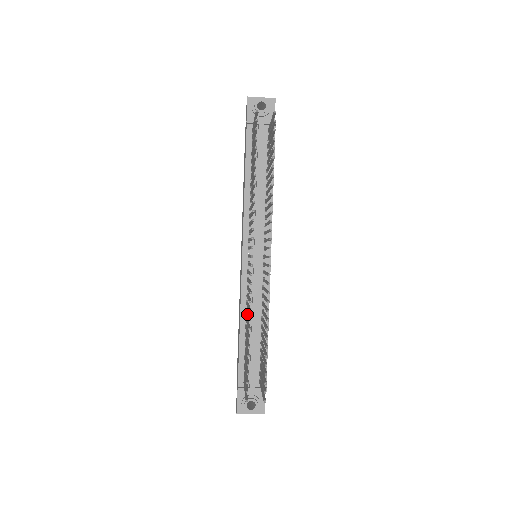
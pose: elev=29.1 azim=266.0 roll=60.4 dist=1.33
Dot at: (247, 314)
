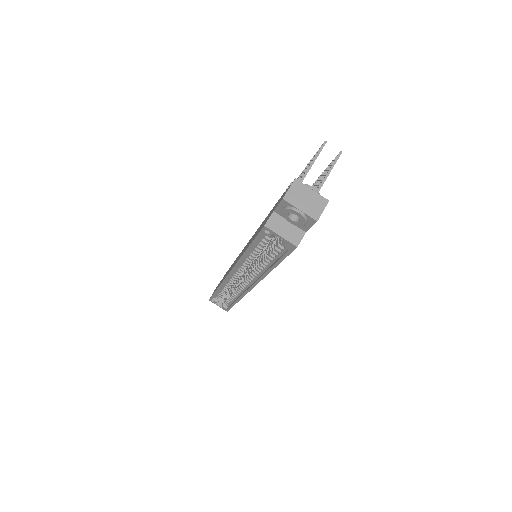
Dot at: occluded
